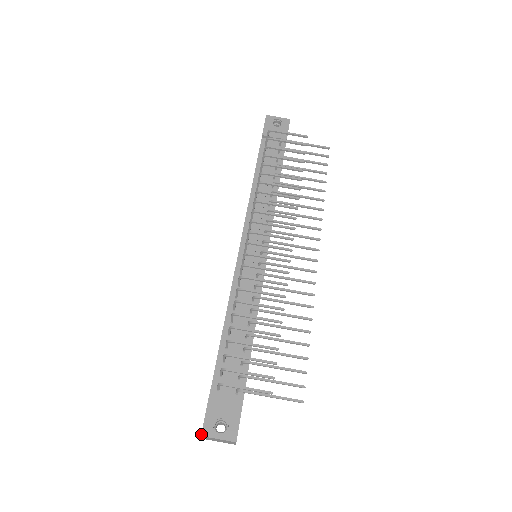
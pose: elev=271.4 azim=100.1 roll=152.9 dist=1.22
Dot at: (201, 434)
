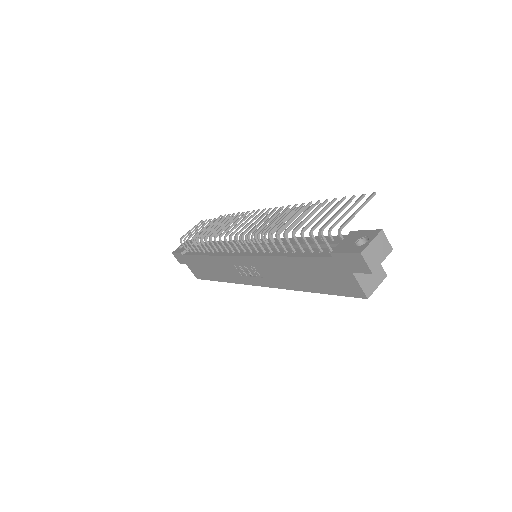
Dot at: (359, 253)
